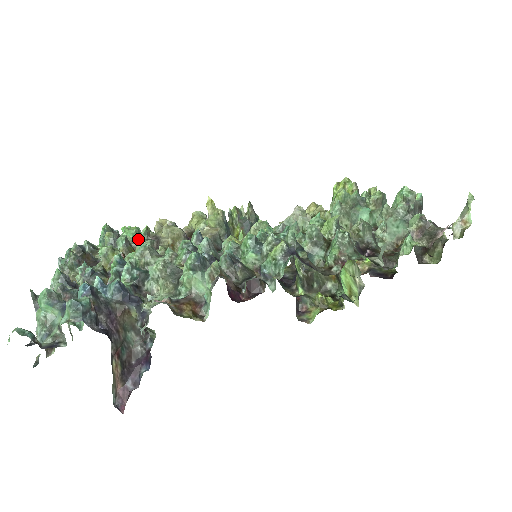
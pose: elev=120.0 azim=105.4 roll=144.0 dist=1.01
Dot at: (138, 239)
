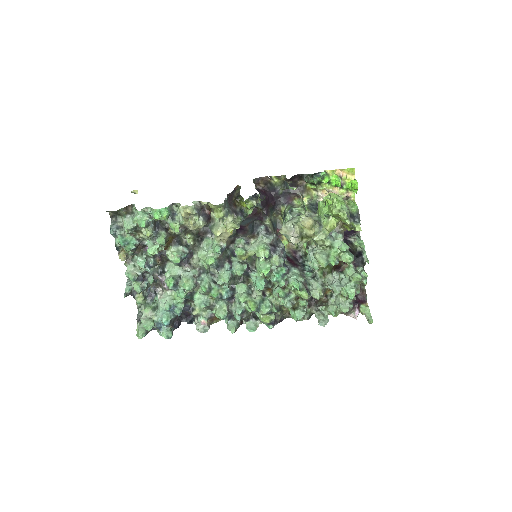
Dot at: (171, 229)
